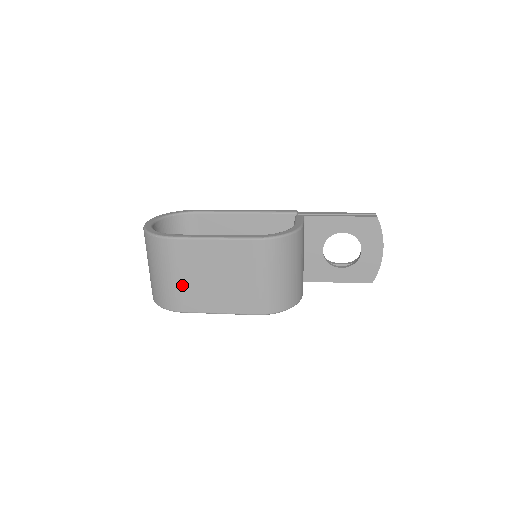
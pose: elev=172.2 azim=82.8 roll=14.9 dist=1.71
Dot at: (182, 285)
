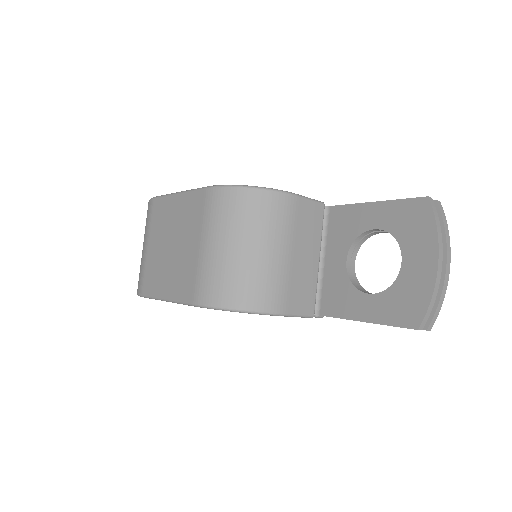
Dot at: (148, 257)
